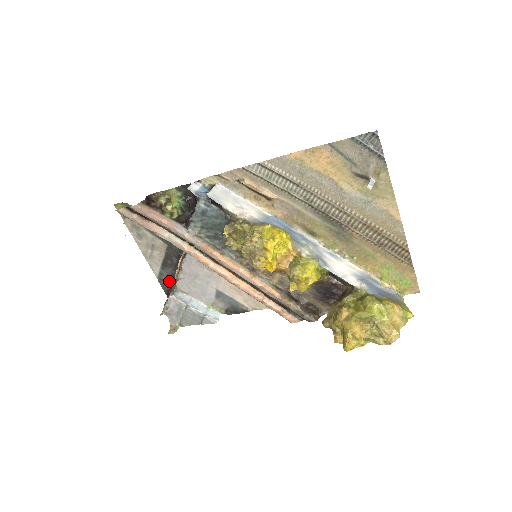
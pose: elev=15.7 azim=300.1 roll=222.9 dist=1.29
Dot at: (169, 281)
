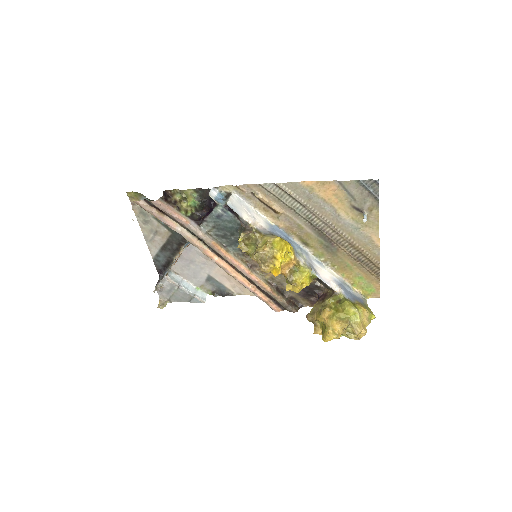
Dot at: (164, 262)
